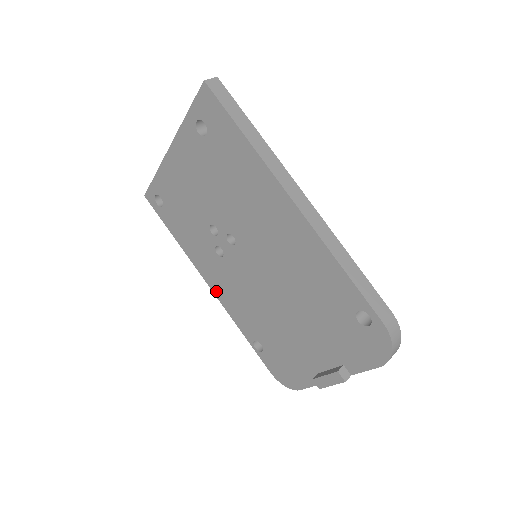
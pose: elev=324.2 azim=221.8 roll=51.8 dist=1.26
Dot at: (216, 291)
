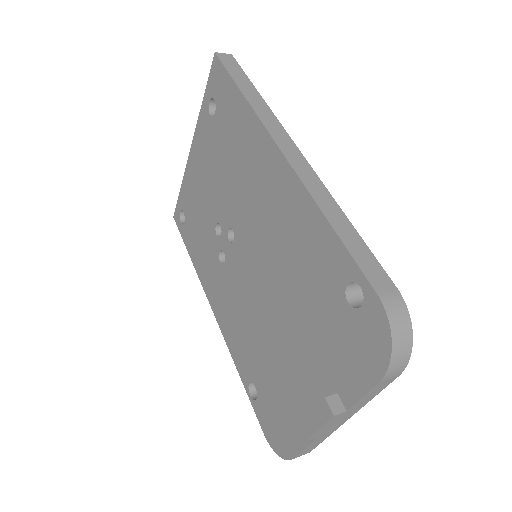
Dot at: (219, 317)
